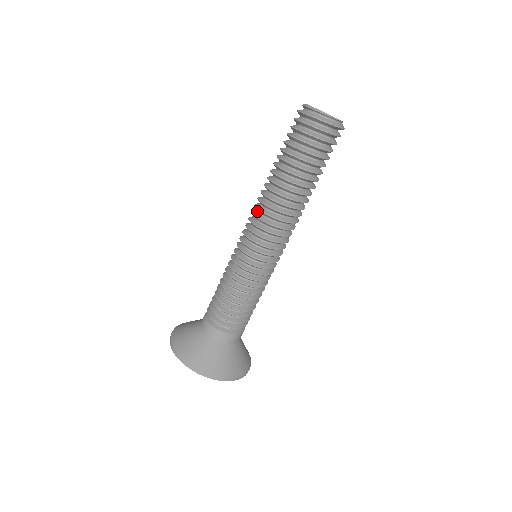
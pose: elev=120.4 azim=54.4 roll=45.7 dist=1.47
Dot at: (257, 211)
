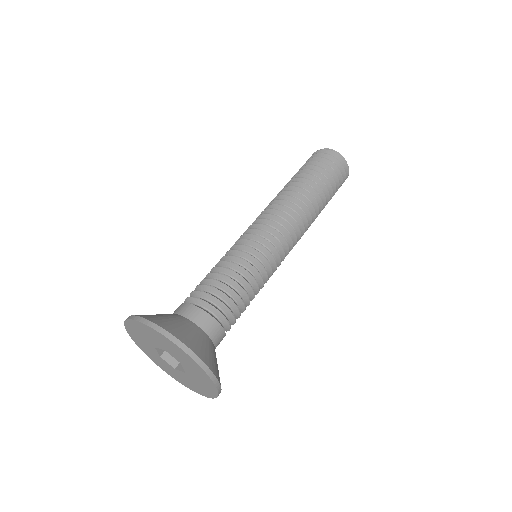
Dot at: occluded
